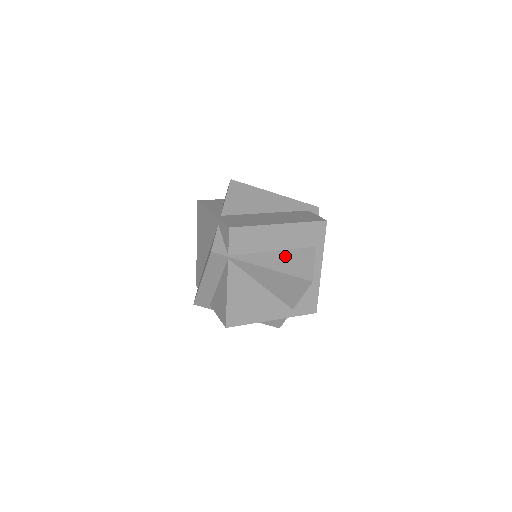
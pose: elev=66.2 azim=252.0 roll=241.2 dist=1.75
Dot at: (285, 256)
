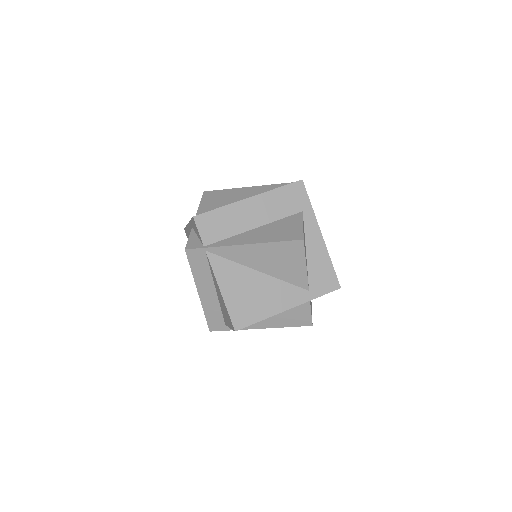
Dot at: (268, 229)
